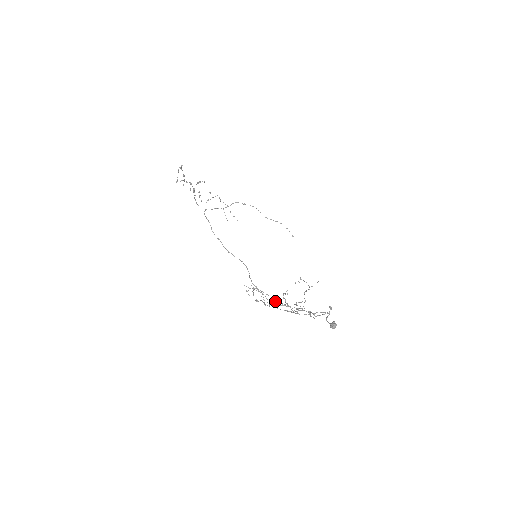
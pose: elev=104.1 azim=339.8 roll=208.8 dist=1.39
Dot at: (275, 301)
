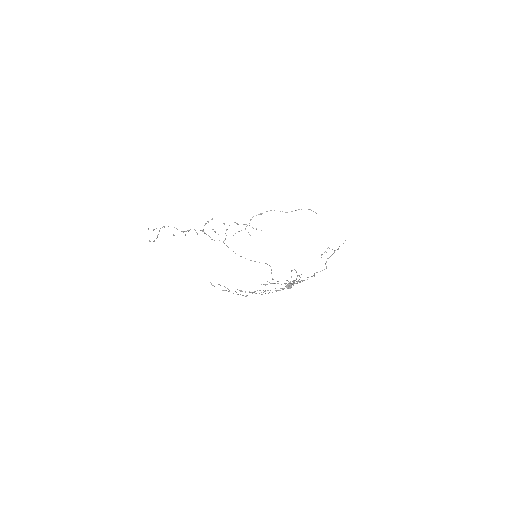
Dot at: occluded
